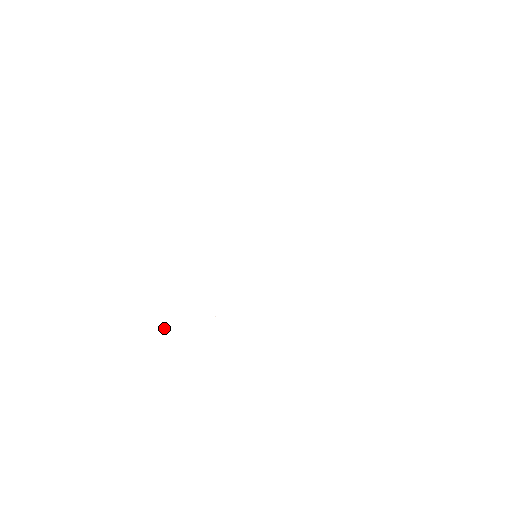
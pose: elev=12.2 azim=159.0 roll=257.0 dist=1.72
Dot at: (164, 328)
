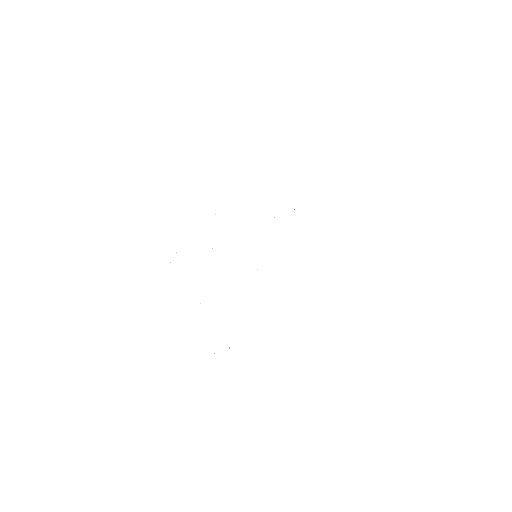
Dot at: occluded
